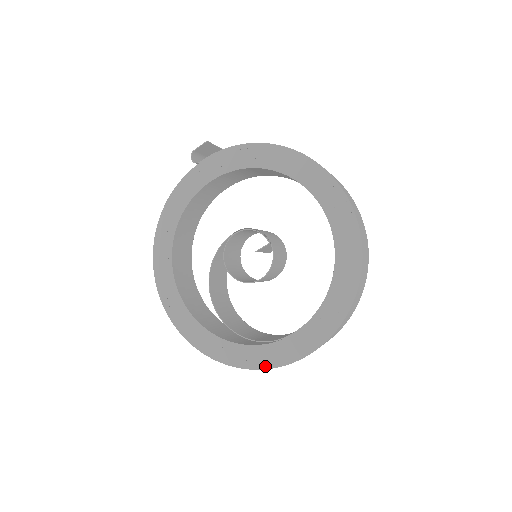
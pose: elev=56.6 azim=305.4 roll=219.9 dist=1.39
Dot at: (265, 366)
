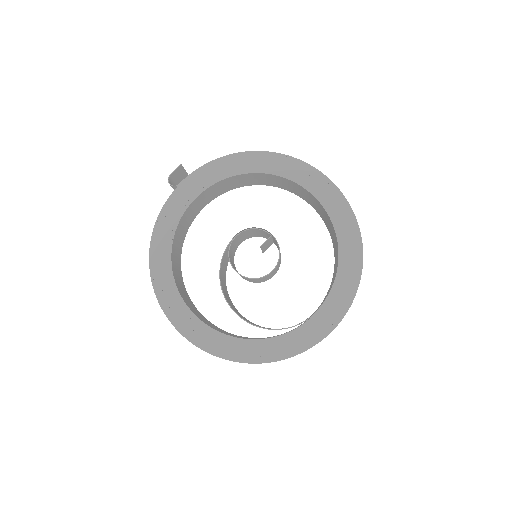
Dot at: (304, 348)
